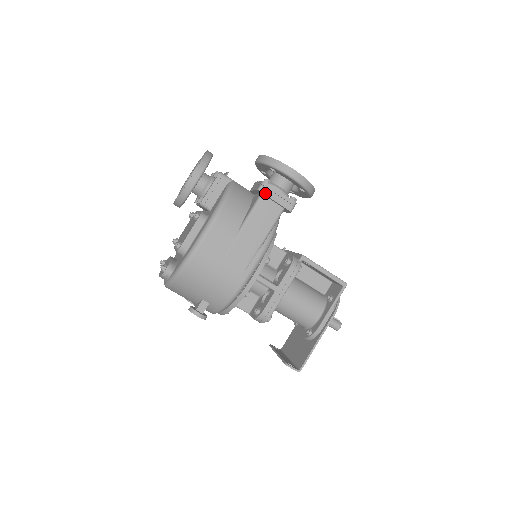
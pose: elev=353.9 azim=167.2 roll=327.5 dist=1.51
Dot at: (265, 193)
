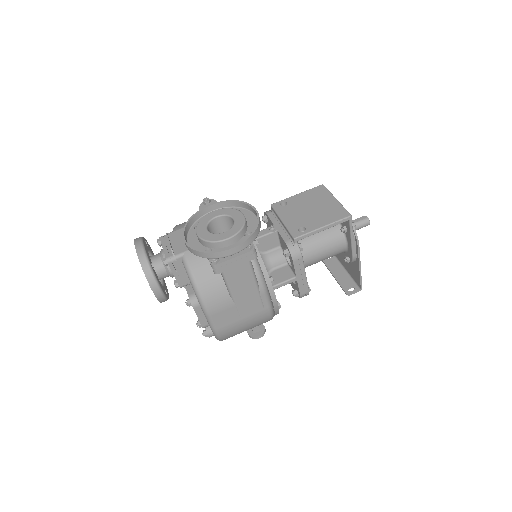
Dot at: (223, 271)
